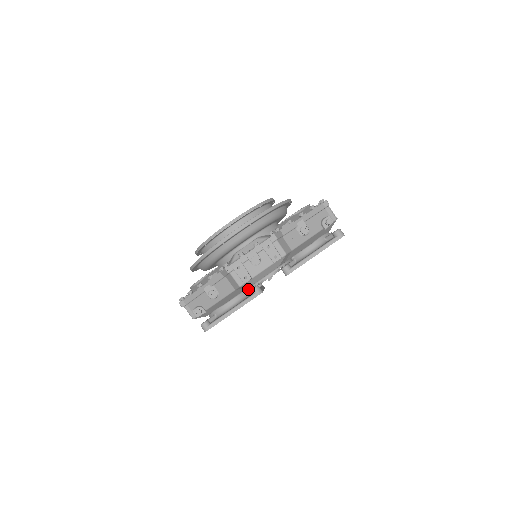
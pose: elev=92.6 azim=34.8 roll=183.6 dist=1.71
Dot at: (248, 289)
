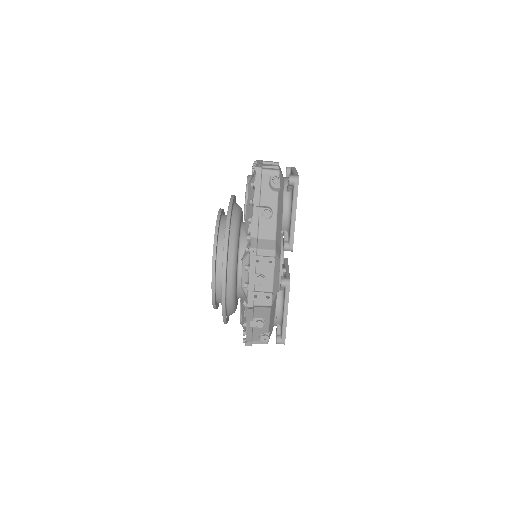
Dot at: (278, 291)
